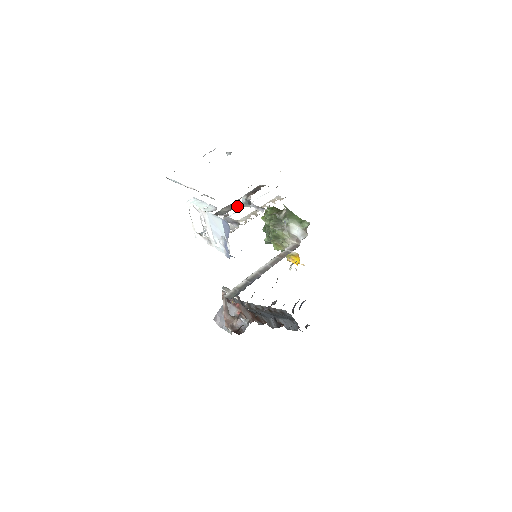
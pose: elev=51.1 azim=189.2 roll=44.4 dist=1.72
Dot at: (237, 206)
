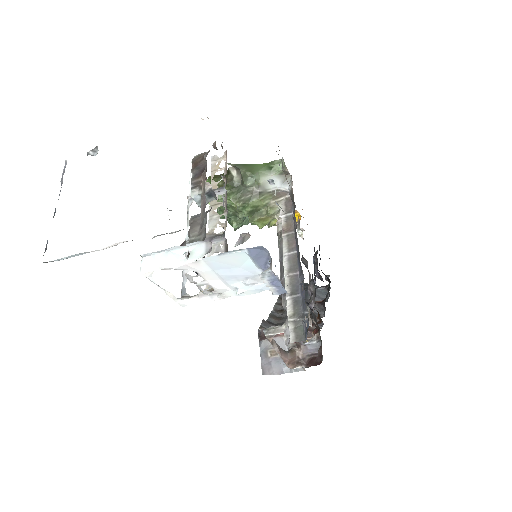
Dot at: occluded
